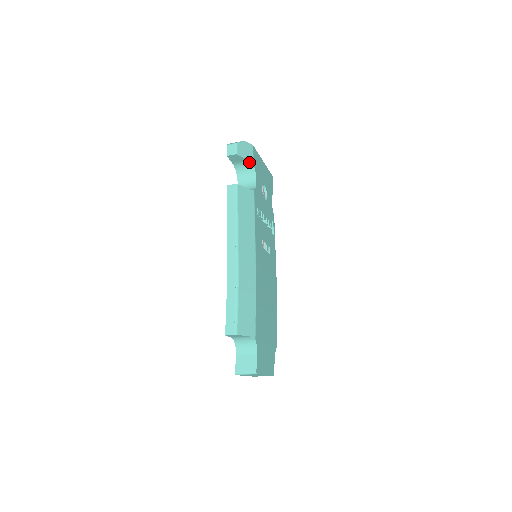
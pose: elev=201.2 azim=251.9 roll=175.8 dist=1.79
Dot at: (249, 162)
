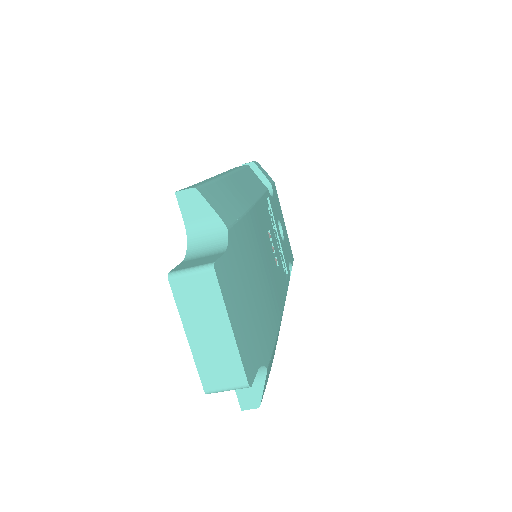
Dot at: (267, 181)
